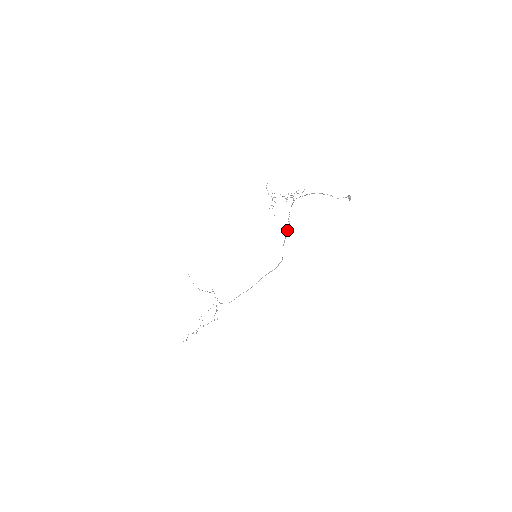
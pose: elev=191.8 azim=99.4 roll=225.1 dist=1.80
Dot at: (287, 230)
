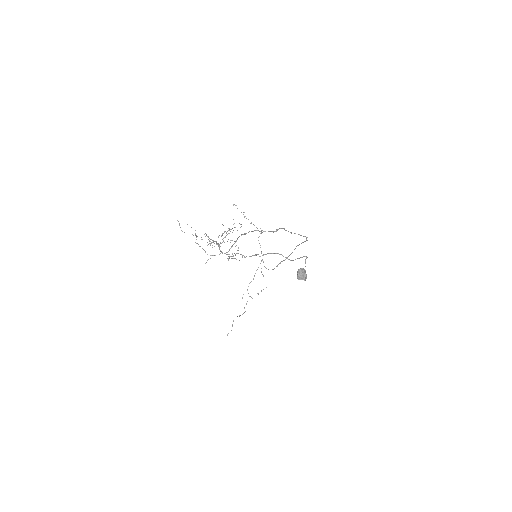
Dot at: (276, 230)
